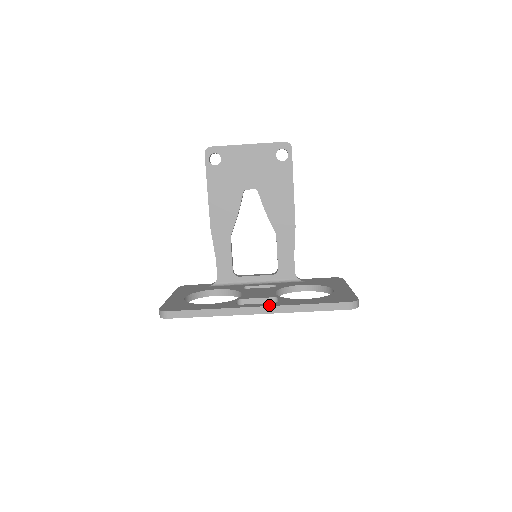
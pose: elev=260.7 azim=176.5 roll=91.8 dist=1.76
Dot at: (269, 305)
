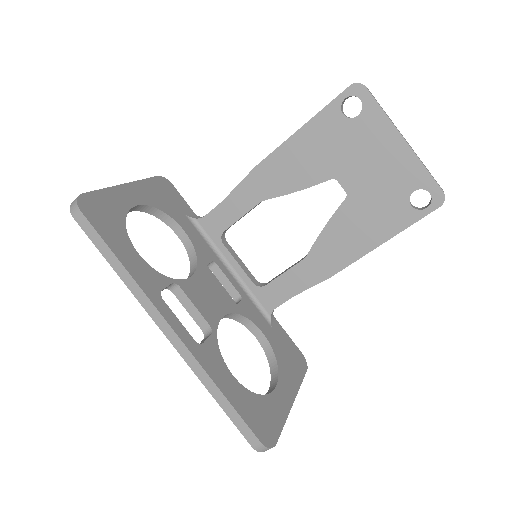
Dot at: (185, 341)
